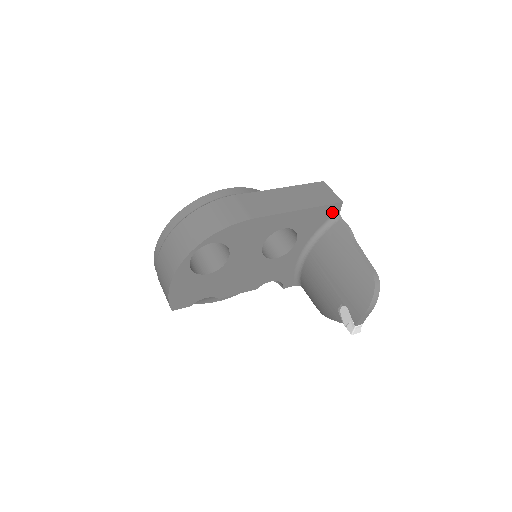
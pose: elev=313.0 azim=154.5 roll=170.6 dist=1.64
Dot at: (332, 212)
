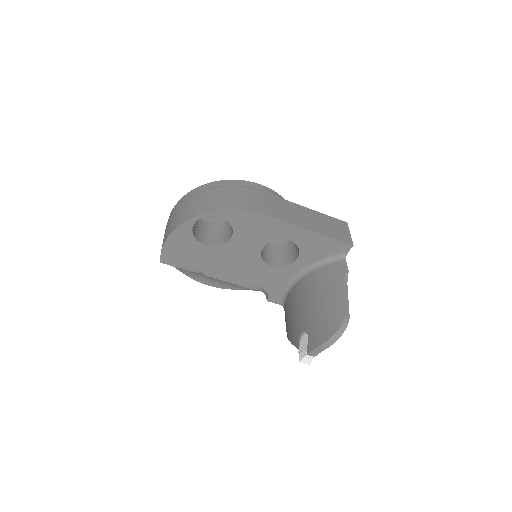
Dot at: (340, 250)
